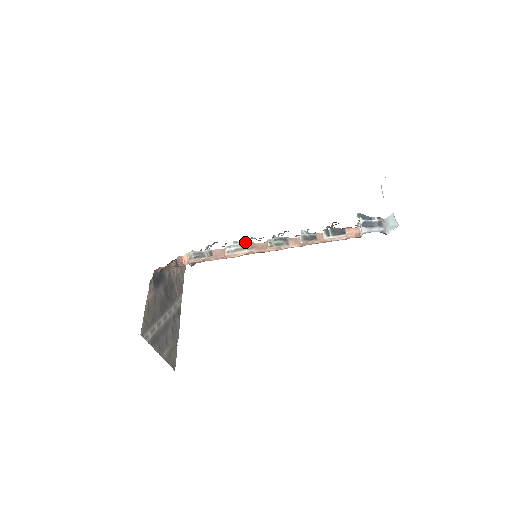
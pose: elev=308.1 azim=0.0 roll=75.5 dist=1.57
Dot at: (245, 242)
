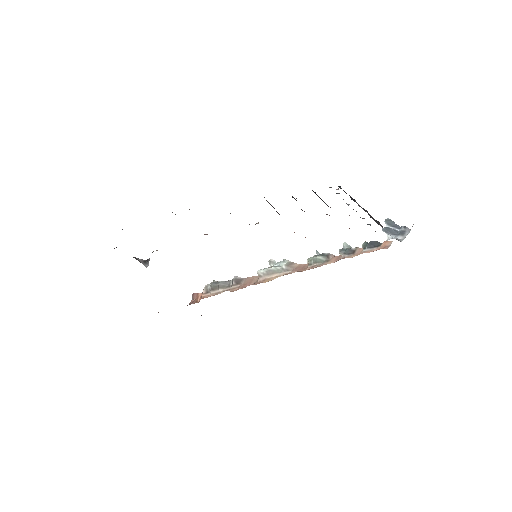
Dot at: (285, 262)
